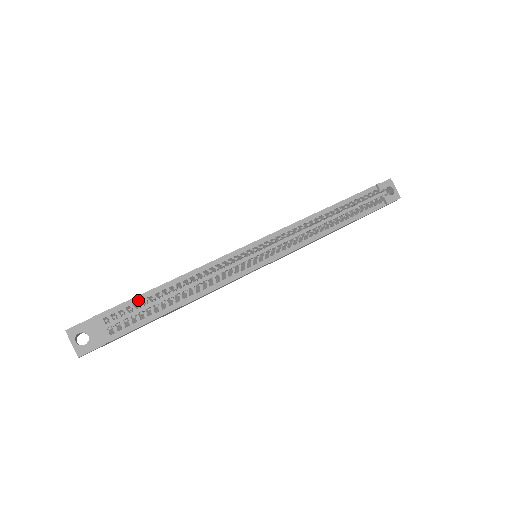
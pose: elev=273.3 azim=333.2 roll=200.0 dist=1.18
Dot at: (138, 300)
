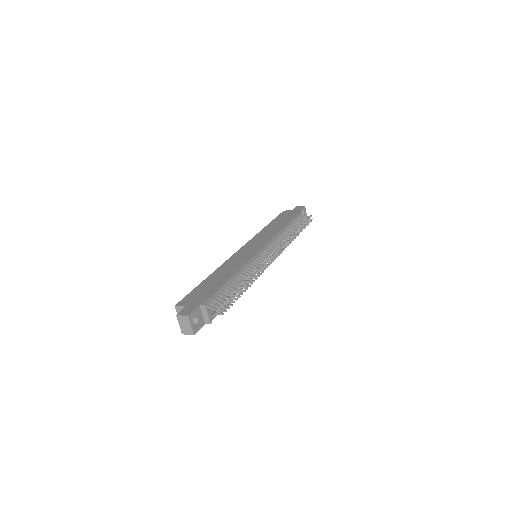
Dot at: (220, 291)
